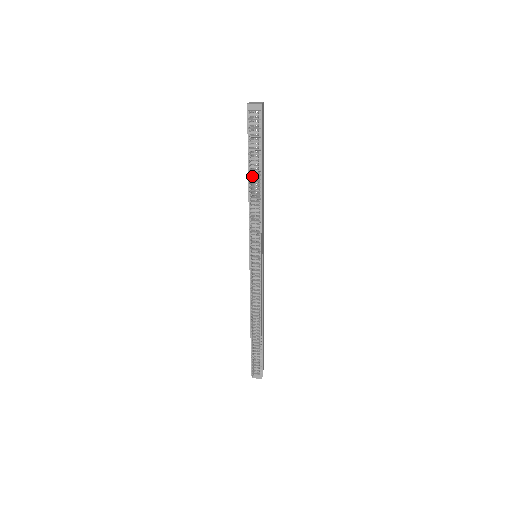
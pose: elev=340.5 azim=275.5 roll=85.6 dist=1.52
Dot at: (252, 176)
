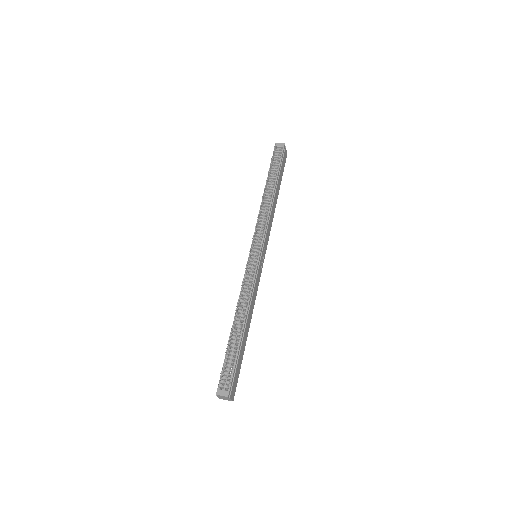
Dot at: occluded
